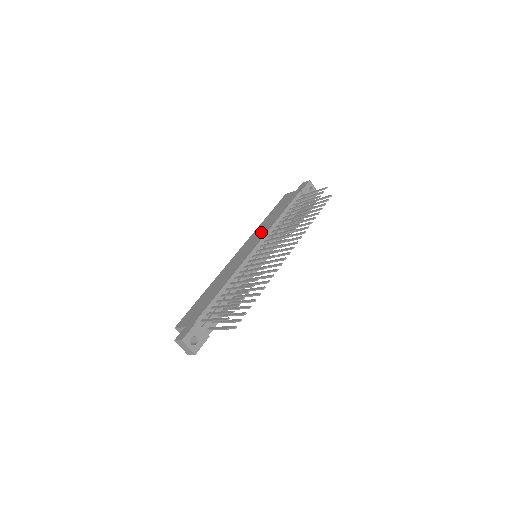
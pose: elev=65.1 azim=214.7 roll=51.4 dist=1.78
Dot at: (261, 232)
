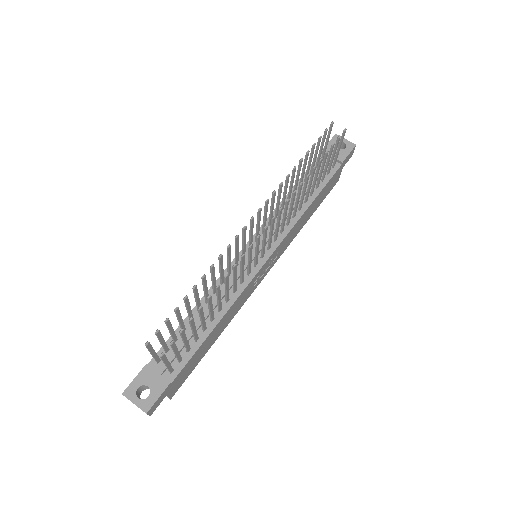
Dot at: occluded
